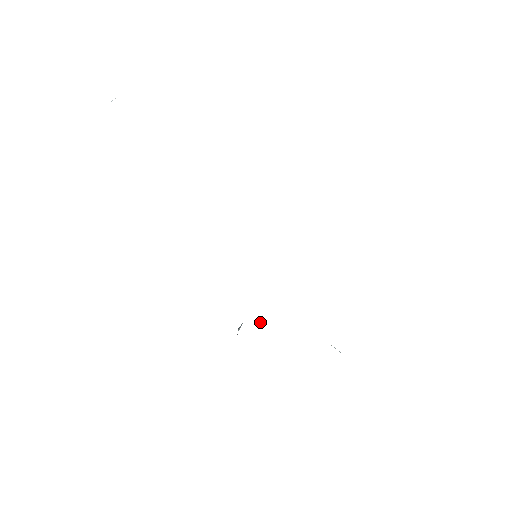
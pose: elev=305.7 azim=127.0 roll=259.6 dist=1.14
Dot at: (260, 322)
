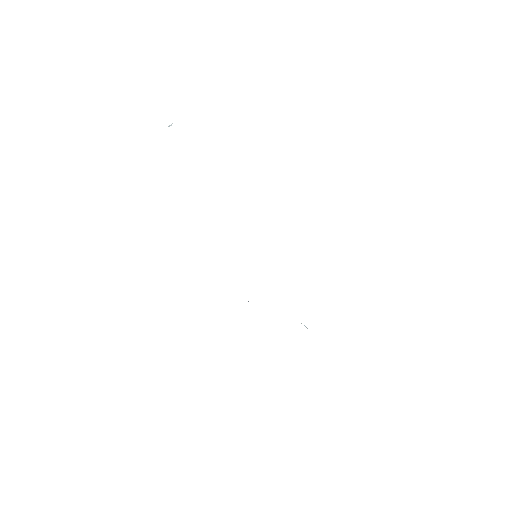
Dot at: occluded
